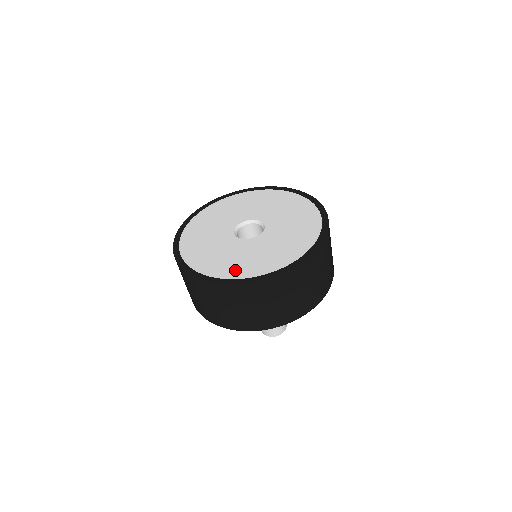
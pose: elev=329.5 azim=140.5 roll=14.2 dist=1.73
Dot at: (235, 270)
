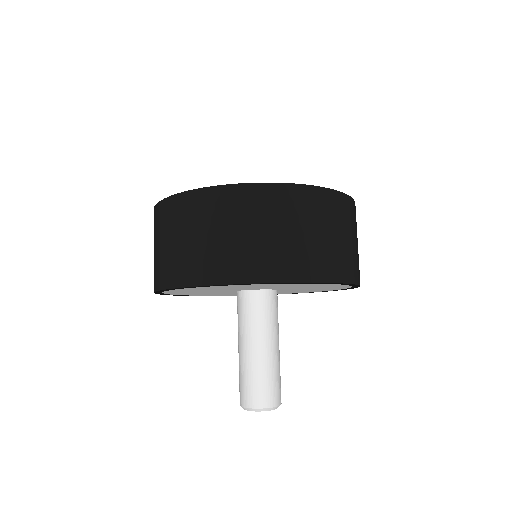
Dot at: occluded
